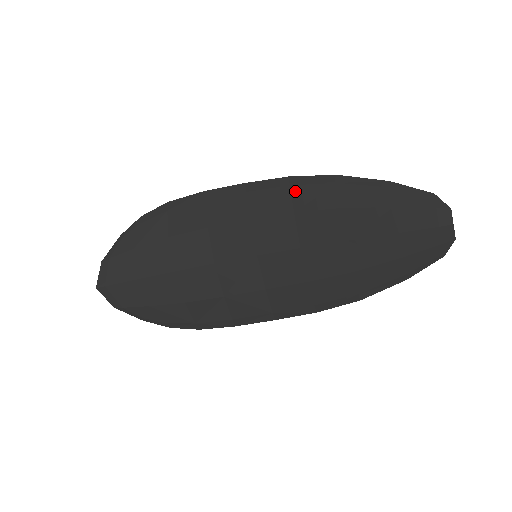
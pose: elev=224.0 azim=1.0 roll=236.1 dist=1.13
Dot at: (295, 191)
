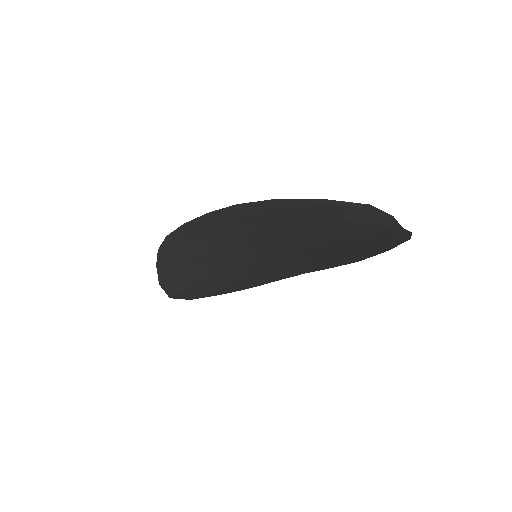
Dot at: (250, 214)
